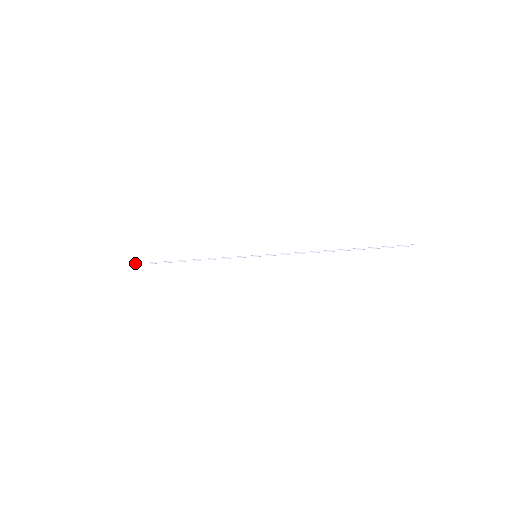
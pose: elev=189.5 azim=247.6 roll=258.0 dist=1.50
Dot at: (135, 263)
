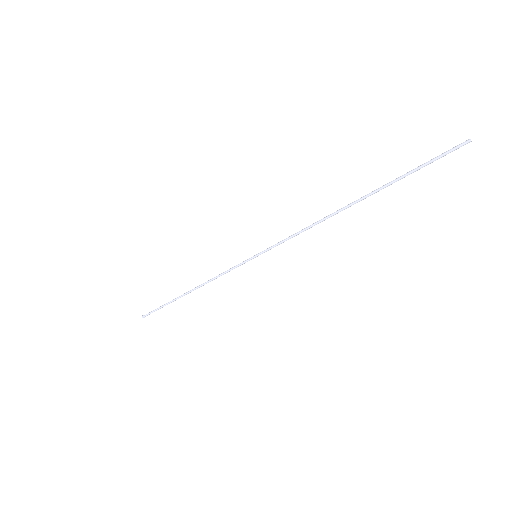
Dot at: (142, 315)
